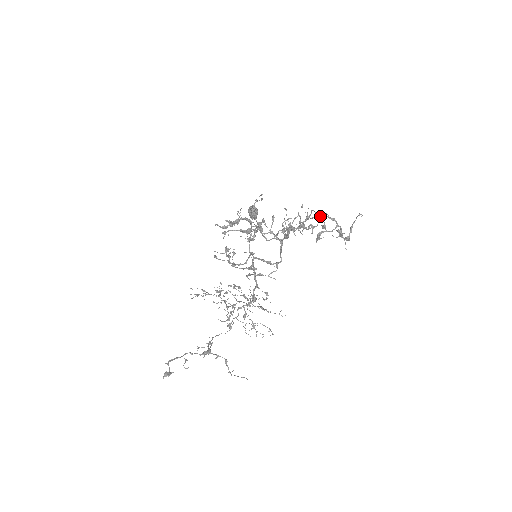
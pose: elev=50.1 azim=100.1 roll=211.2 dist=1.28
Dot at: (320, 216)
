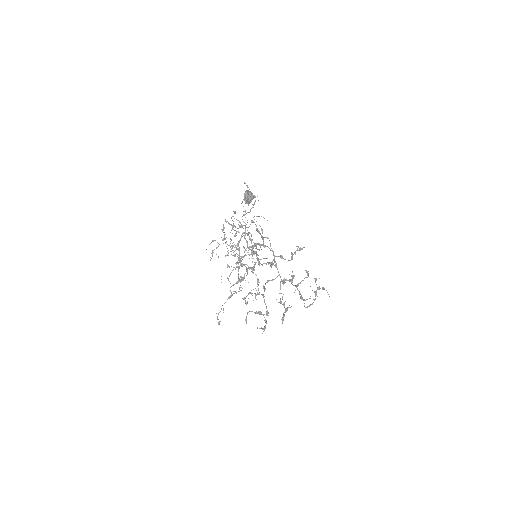
Dot at: (305, 307)
